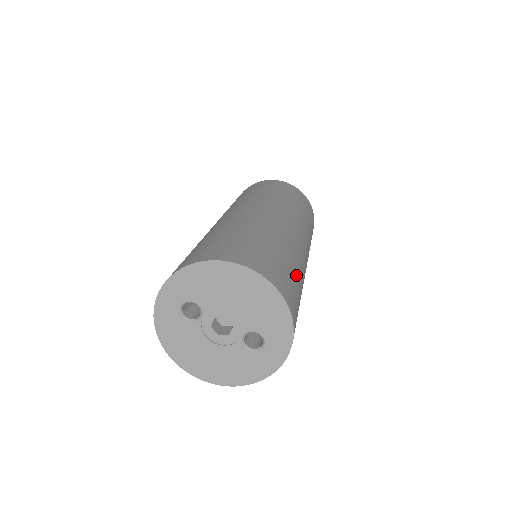
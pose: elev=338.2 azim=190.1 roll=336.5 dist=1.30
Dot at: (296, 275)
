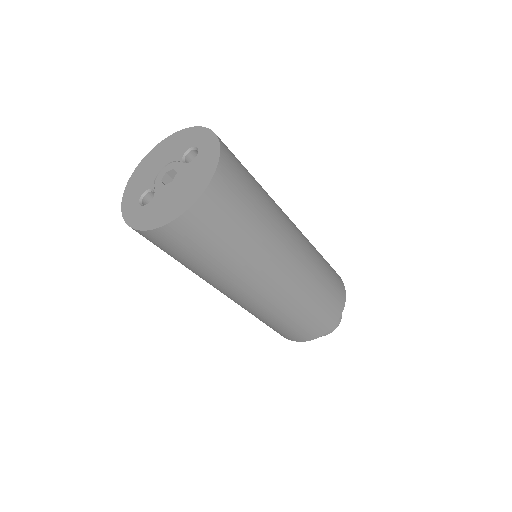
Dot at: occluded
